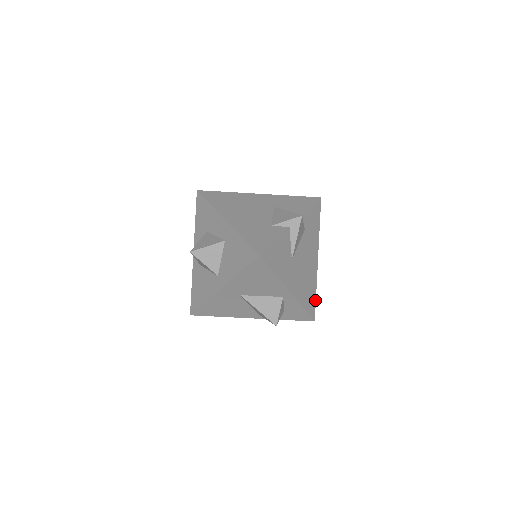
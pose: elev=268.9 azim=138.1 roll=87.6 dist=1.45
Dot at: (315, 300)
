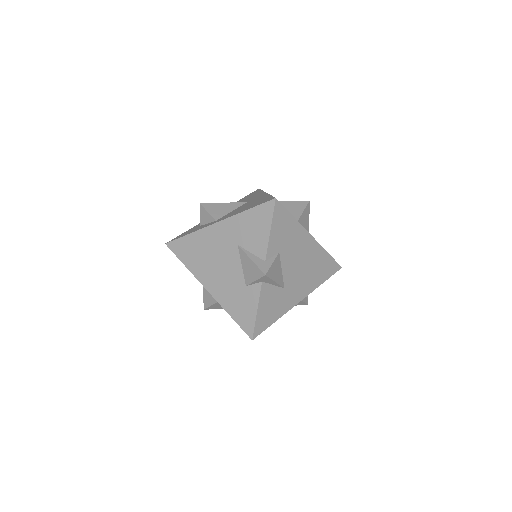
Dot at: (332, 258)
